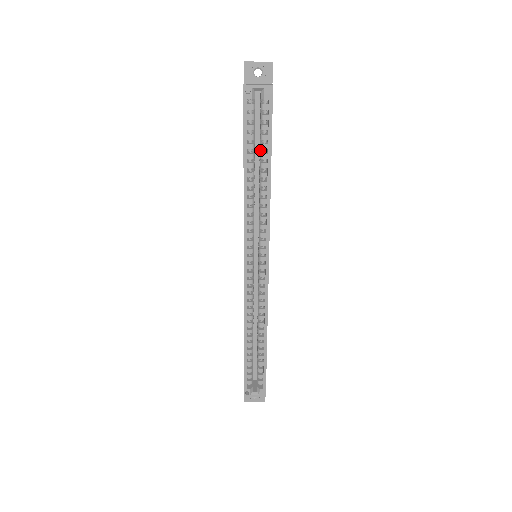
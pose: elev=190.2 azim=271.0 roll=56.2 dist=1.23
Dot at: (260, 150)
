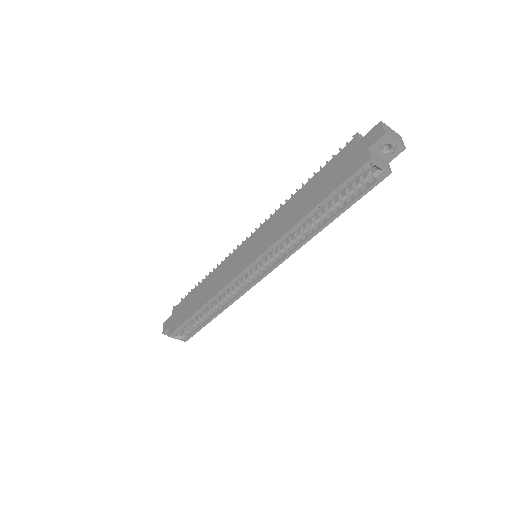
Dot at: (333, 200)
